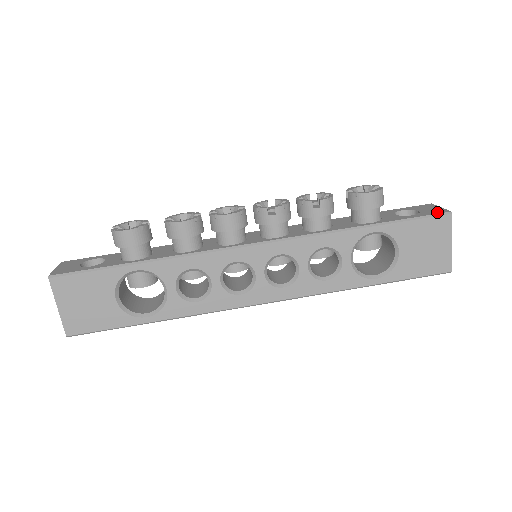
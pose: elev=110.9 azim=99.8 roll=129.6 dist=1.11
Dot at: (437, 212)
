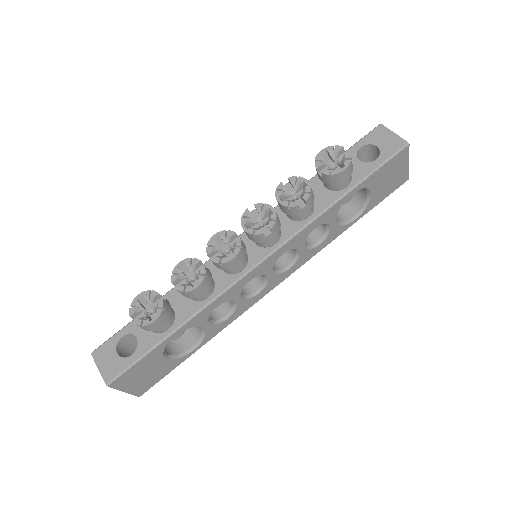
Dot at: (396, 147)
